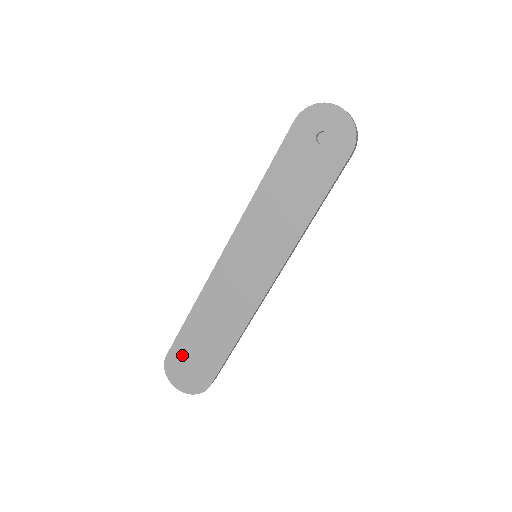
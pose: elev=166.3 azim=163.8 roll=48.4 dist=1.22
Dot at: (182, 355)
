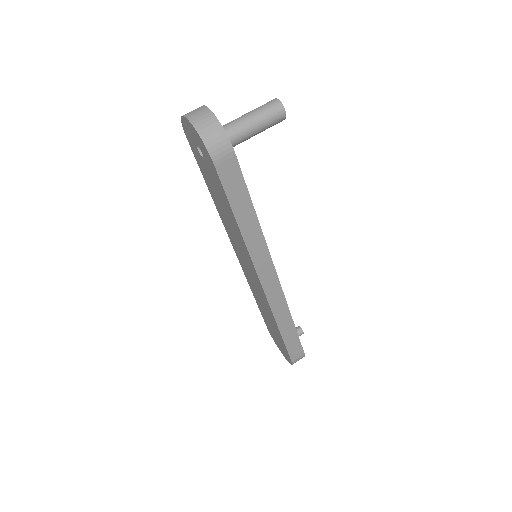
Dot at: (271, 331)
